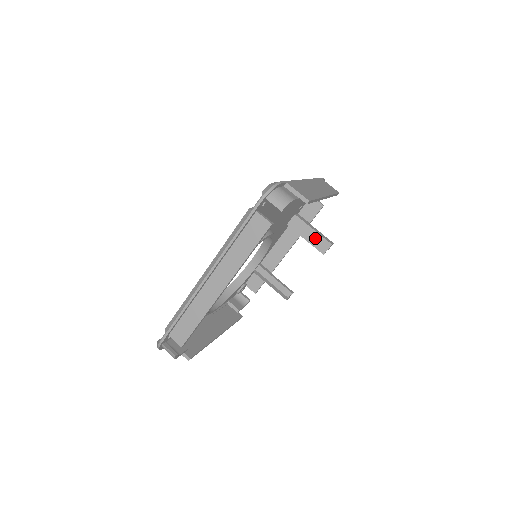
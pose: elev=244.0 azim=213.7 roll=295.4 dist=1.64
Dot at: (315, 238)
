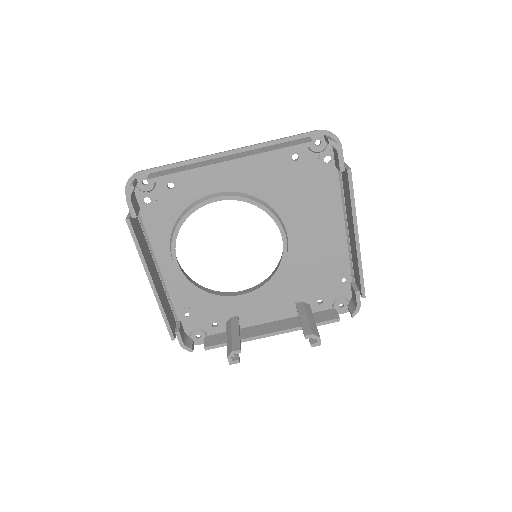
Dot at: (310, 322)
